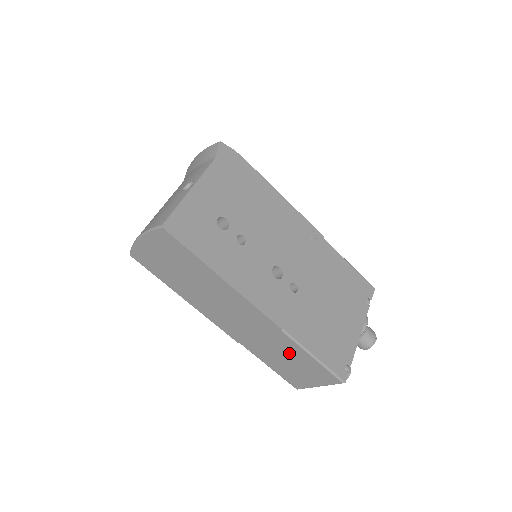
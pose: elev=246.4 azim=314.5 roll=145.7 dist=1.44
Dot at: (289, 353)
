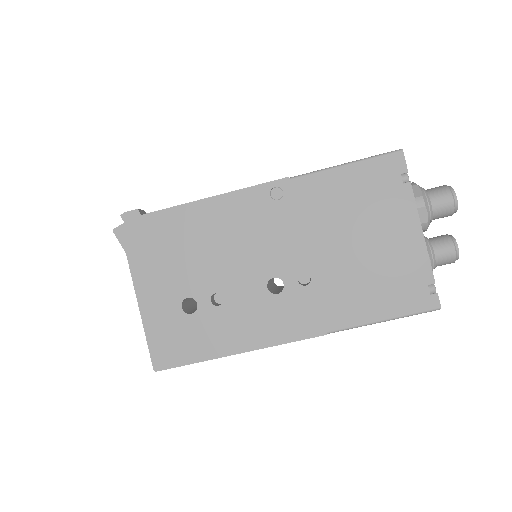
Dot at: occluded
